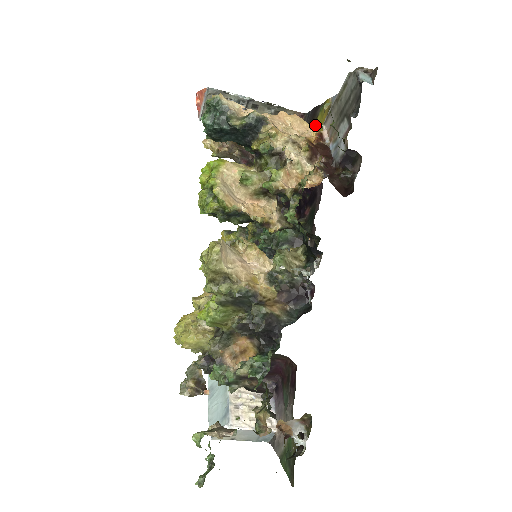
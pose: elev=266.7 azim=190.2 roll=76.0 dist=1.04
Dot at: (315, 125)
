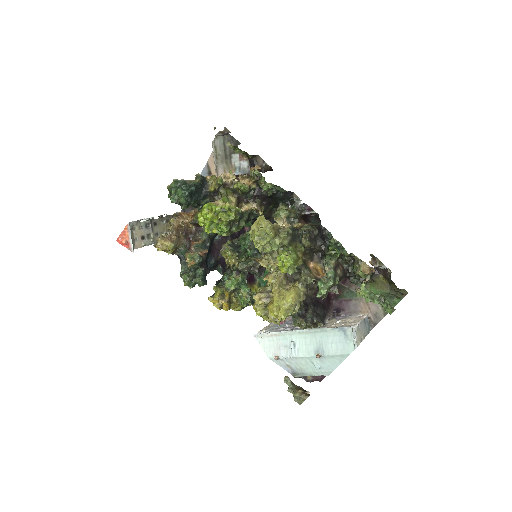
Dot at: occluded
